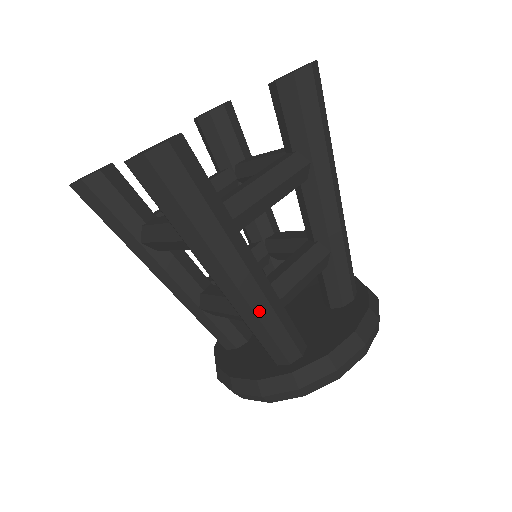
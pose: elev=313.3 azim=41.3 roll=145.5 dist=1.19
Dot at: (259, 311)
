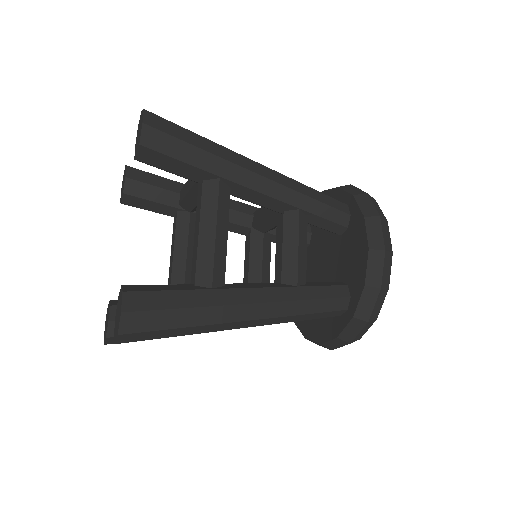
Dot at: (291, 312)
